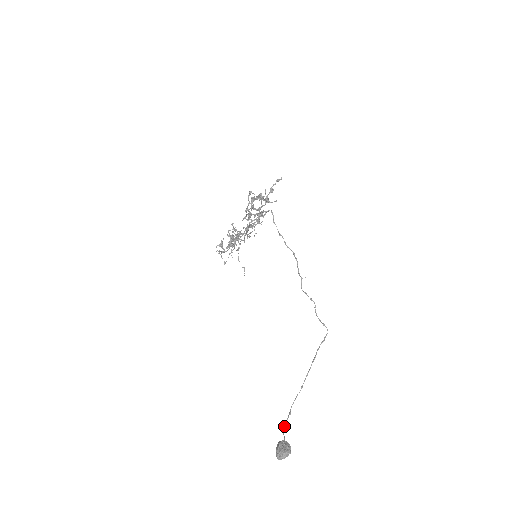
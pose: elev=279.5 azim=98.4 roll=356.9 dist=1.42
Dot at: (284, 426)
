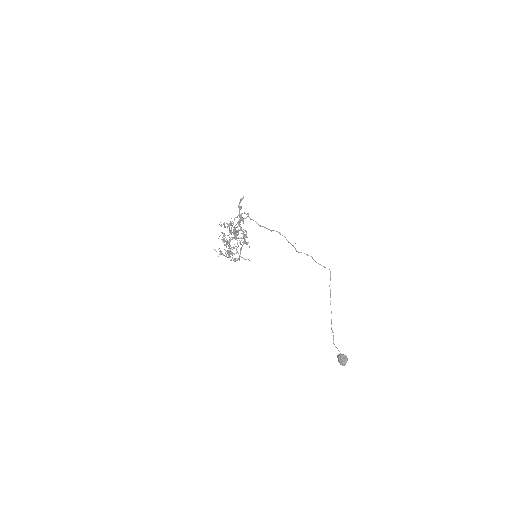
Dot at: occluded
